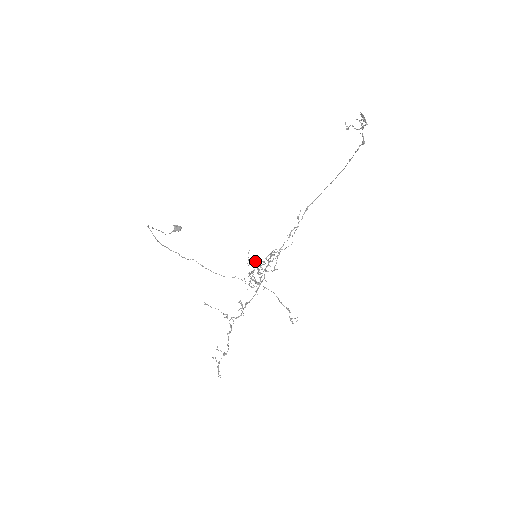
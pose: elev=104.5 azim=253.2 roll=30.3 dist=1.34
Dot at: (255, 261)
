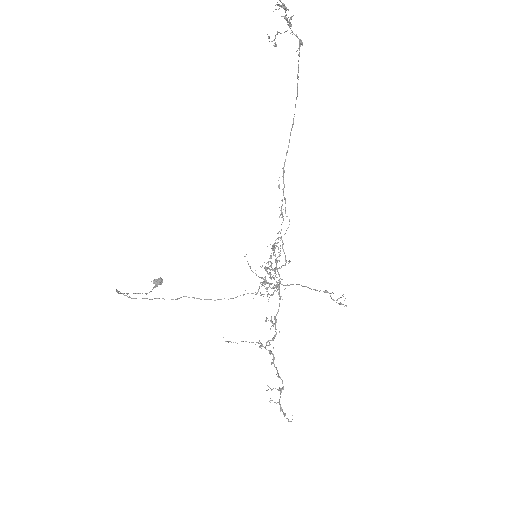
Dot at: occluded
